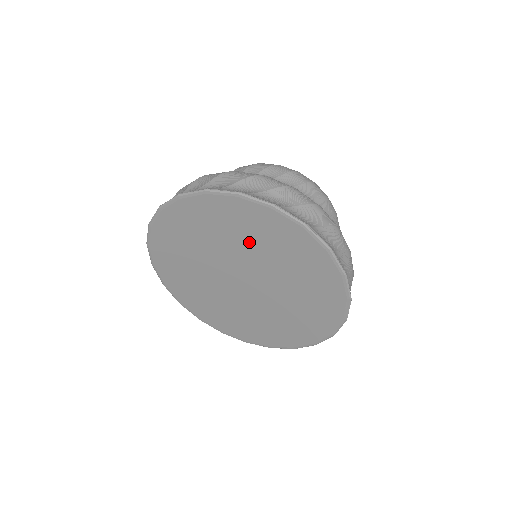
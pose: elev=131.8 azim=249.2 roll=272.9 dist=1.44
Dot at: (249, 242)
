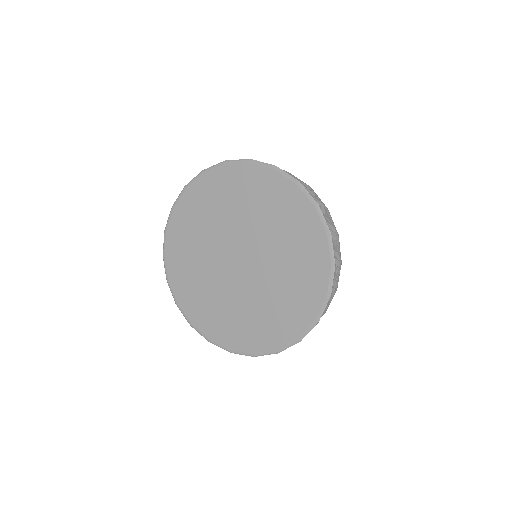
Dot at: (263, 216)
